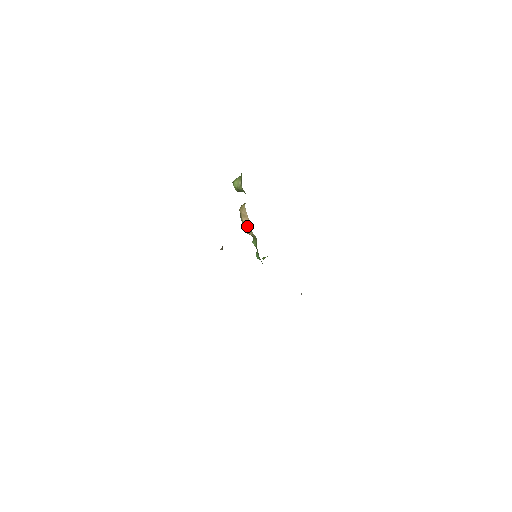
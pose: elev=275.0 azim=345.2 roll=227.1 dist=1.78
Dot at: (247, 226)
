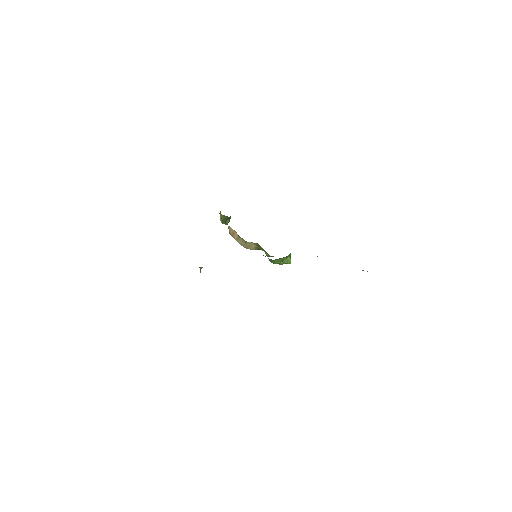
Dot at: (242, 241)
